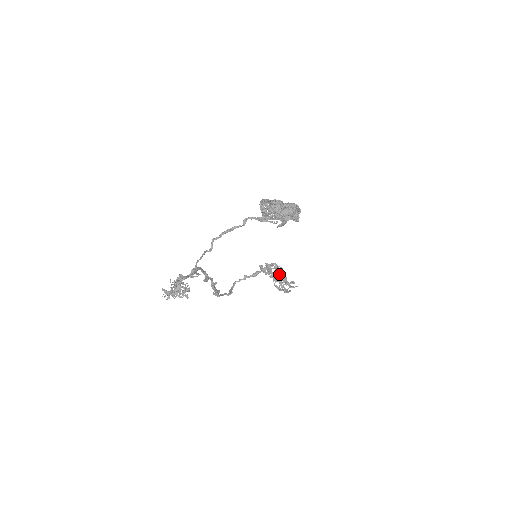
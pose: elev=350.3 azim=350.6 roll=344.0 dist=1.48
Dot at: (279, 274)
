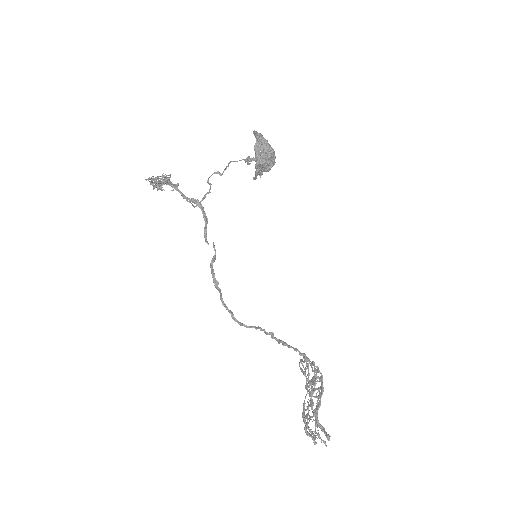
Dot at: occluded
